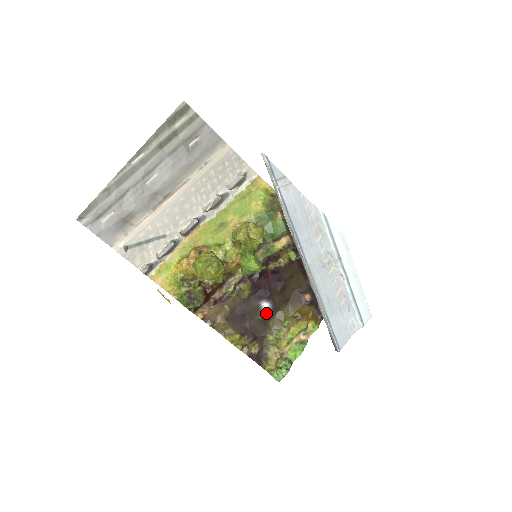
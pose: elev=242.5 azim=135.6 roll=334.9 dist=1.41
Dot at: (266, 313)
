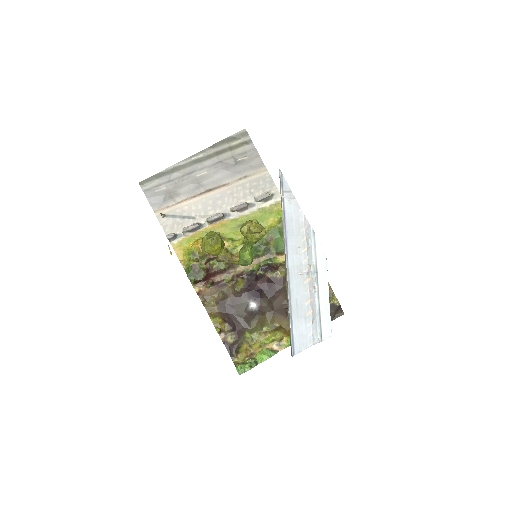
Dot at: (251, 312)
